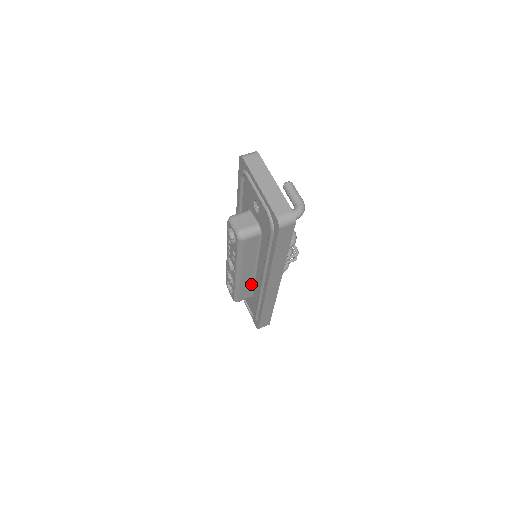
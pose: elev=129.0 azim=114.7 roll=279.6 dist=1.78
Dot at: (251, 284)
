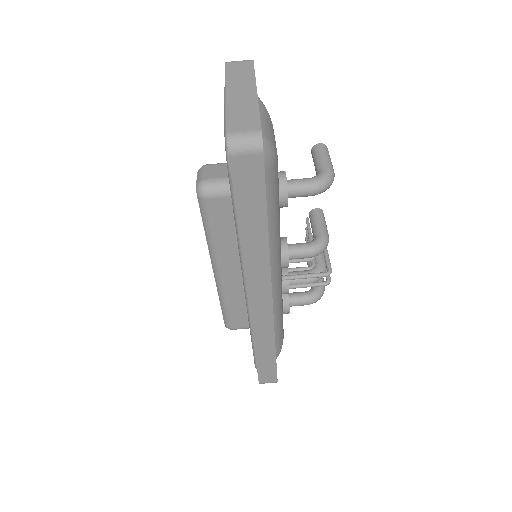
Dot at: (245, 301)
